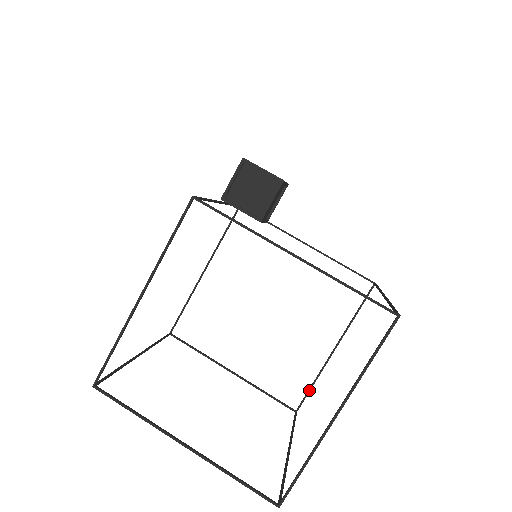
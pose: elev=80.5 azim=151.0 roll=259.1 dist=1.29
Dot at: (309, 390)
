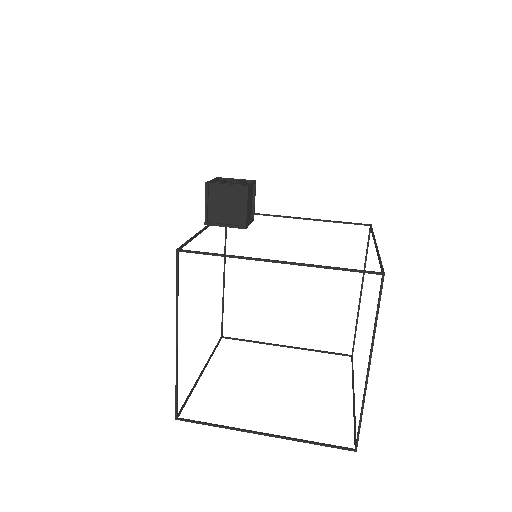
Dot at: (355, 335)
